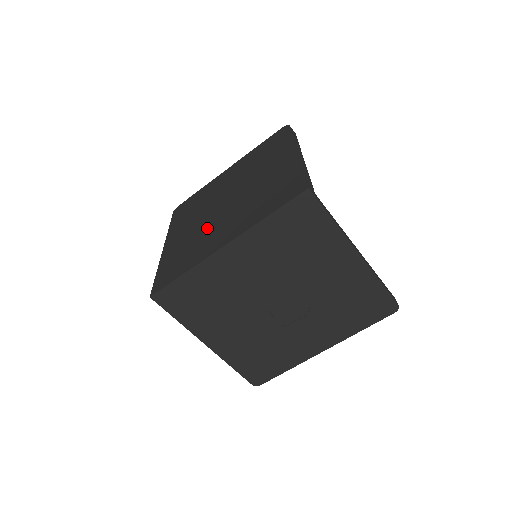
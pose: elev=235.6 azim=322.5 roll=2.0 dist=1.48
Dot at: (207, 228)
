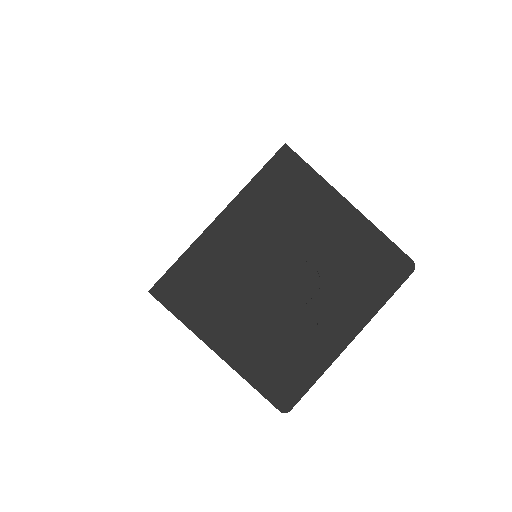
Dot at: occluded
